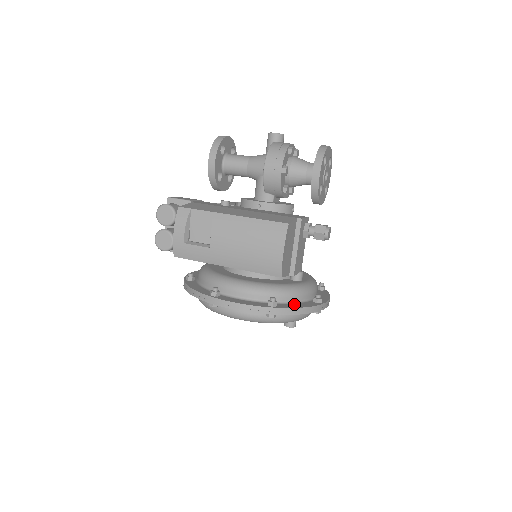
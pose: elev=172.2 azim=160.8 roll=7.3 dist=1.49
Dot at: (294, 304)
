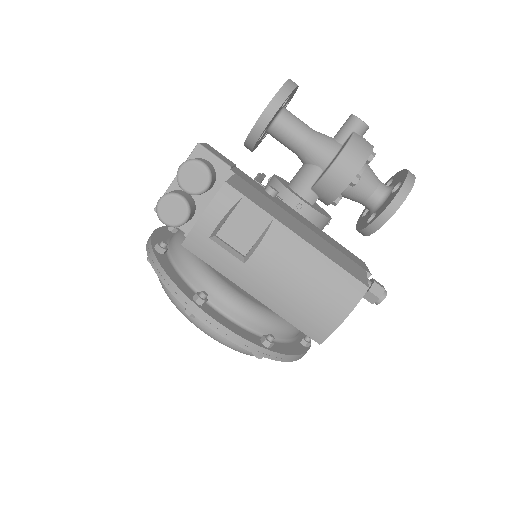
Dot at: (285, 345)
